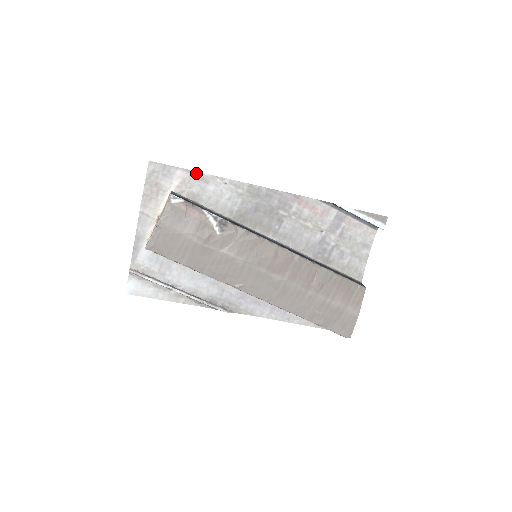
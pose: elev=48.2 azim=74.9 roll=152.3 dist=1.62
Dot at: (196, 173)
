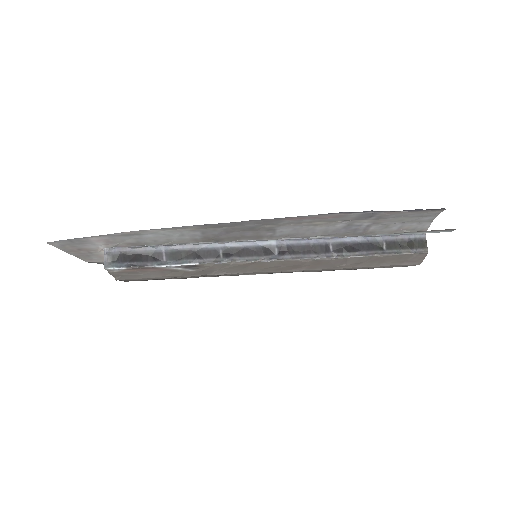
Dot at: (115, 234)
